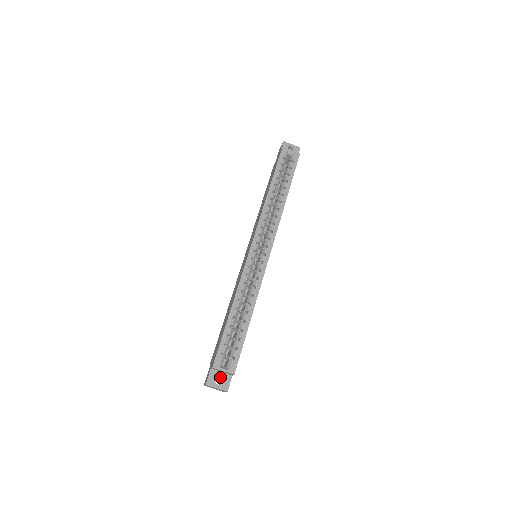
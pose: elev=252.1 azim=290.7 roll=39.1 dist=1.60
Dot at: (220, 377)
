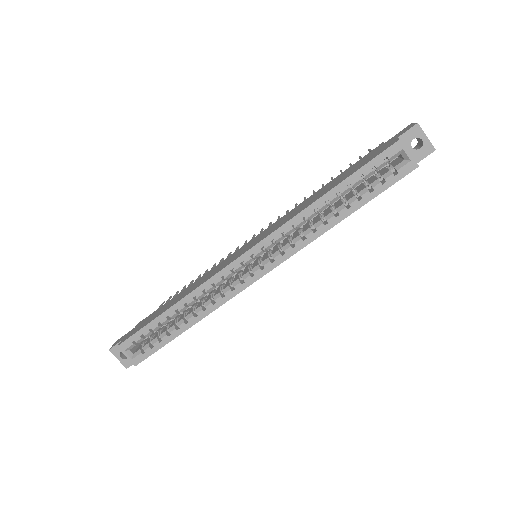
Dot at: occluded
